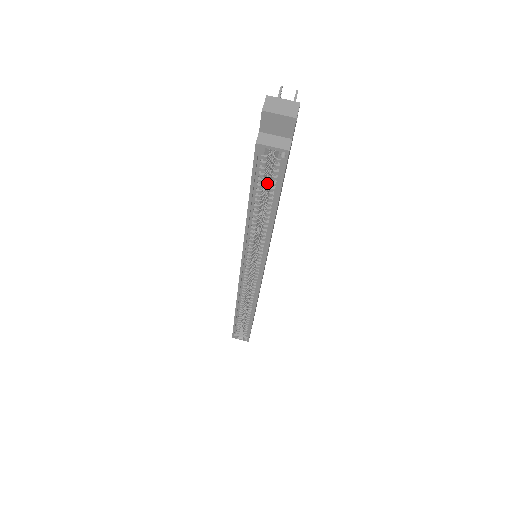
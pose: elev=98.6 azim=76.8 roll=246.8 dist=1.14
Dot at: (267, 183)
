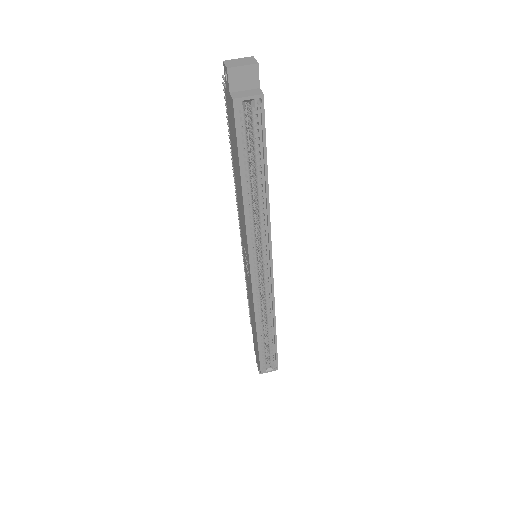
Dot at: occluded
